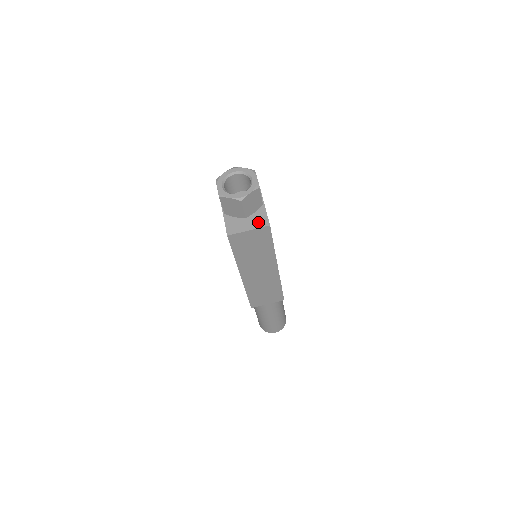
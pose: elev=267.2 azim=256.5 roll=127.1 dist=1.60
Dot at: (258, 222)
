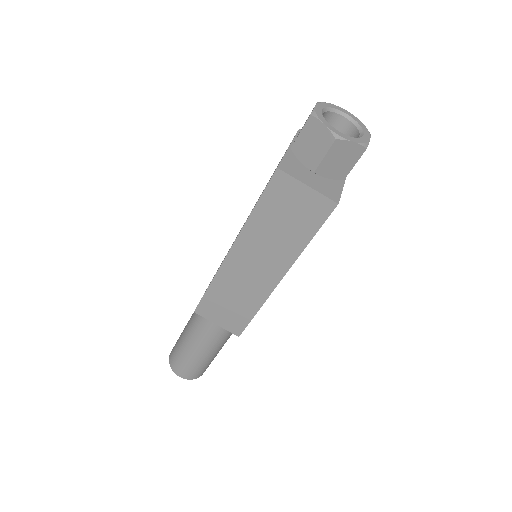
Dot at: (326, 189)
